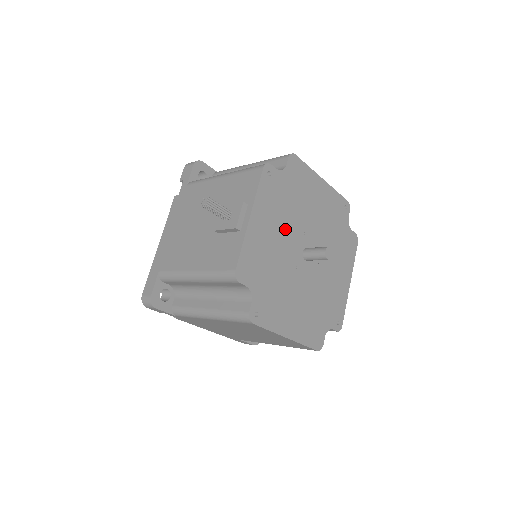
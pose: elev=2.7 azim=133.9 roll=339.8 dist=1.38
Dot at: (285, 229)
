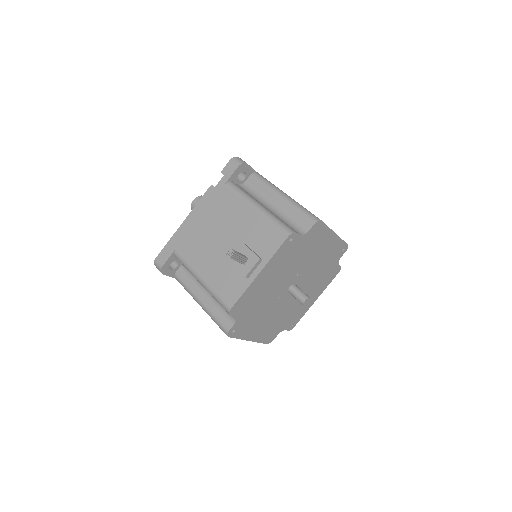
Dot at: (284, 275)
